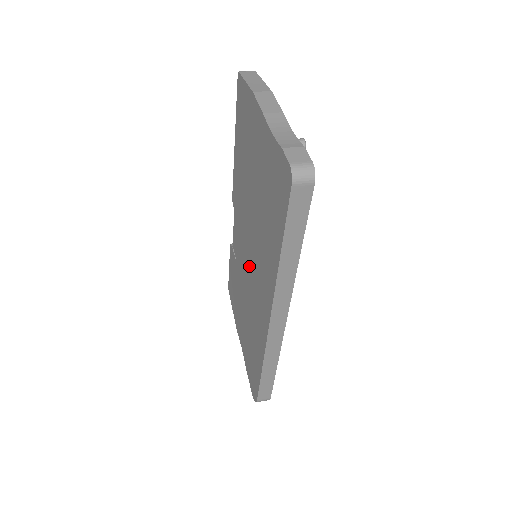
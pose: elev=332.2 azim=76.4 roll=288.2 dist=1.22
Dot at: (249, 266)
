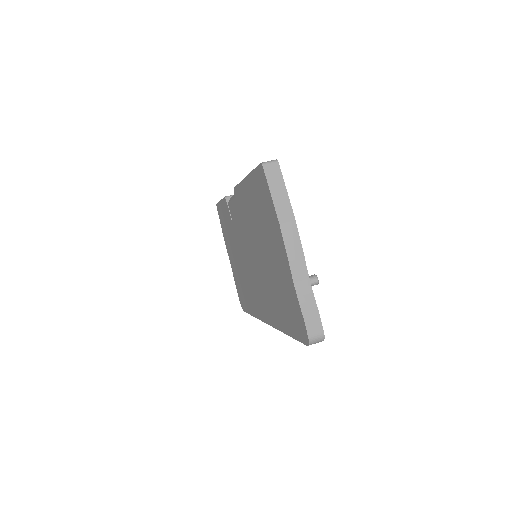
Dot at: (250, 263)
